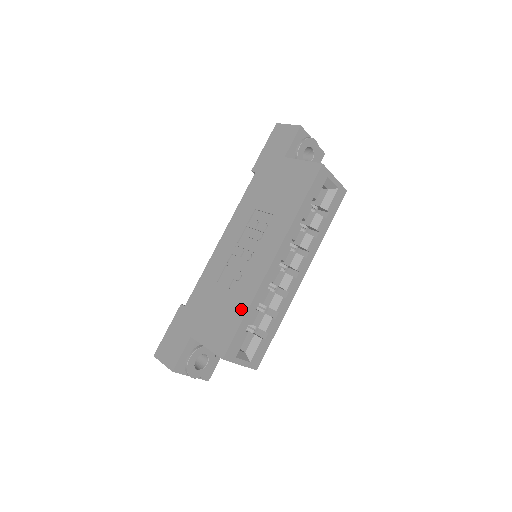
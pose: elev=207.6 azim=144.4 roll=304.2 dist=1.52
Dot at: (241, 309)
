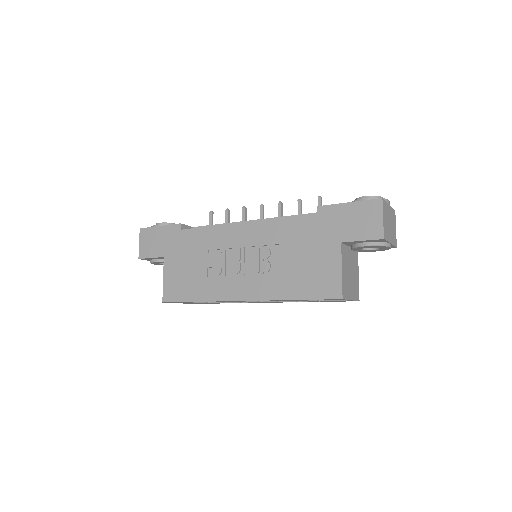
Dot at: (197, 295)
